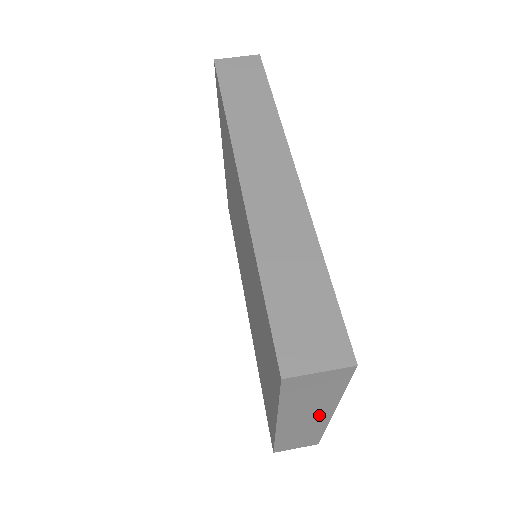
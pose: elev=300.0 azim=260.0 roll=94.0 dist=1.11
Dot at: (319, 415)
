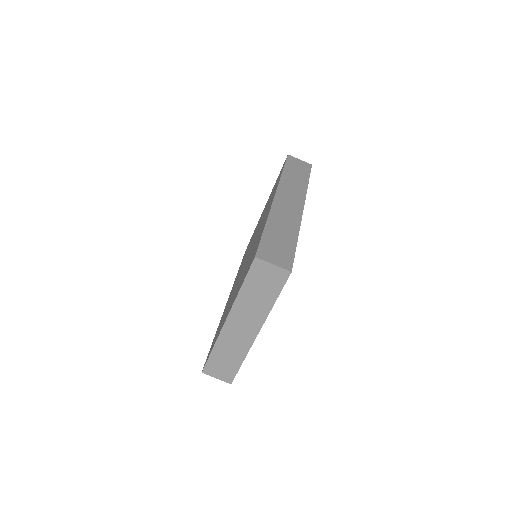
Dot at: (252, 327)
